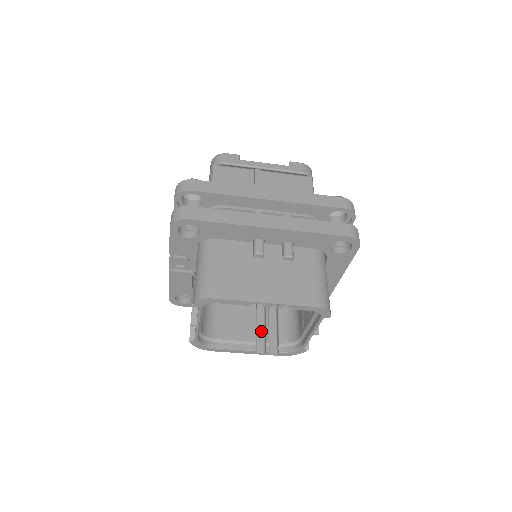
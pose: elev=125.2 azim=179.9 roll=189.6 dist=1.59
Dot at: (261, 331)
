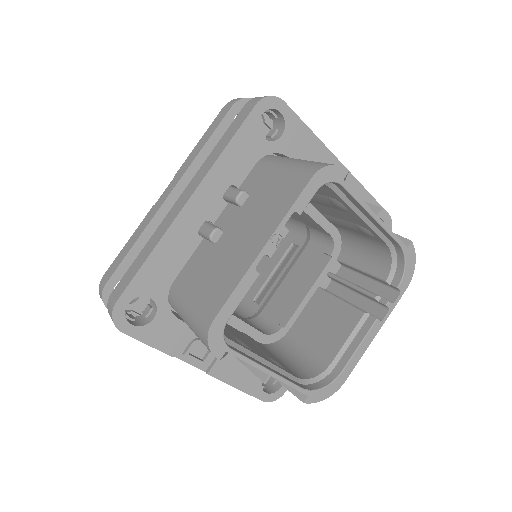
Dot at: (360, 300)
